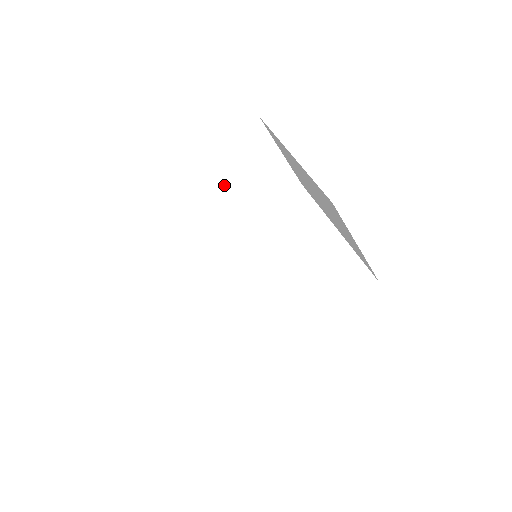
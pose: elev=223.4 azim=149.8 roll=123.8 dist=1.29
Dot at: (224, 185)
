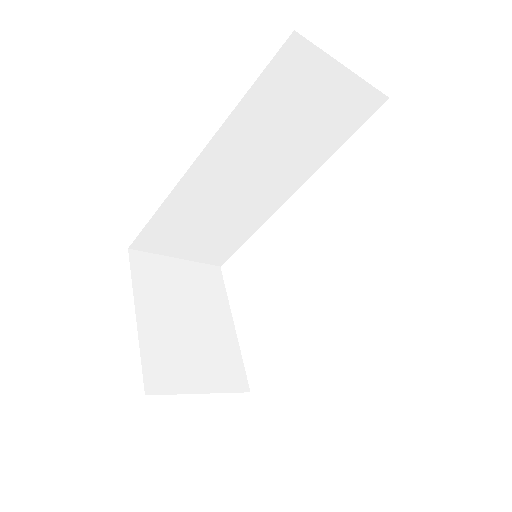
Dot at: (240, 136)
